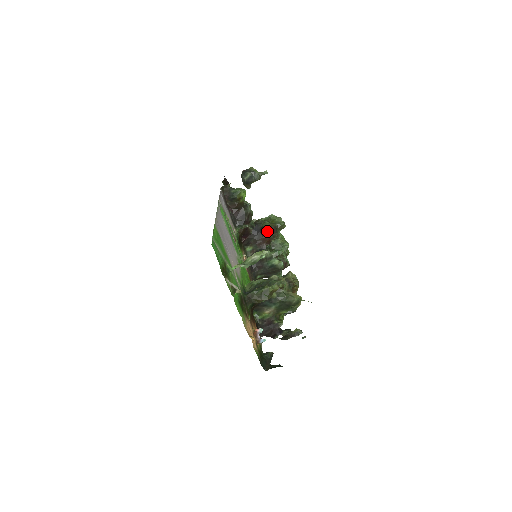
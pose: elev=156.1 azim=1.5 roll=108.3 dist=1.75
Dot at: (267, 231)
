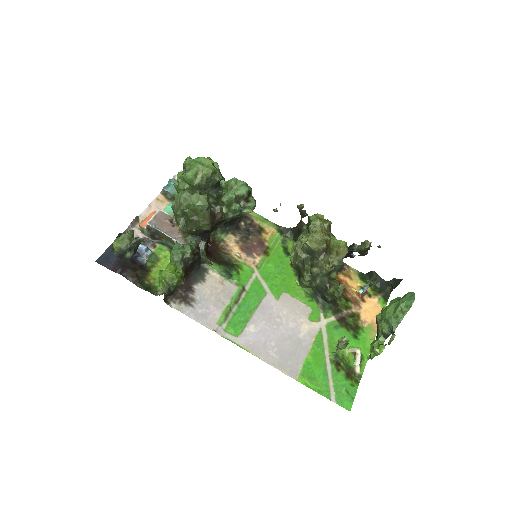
Dot at: (212, 225)
